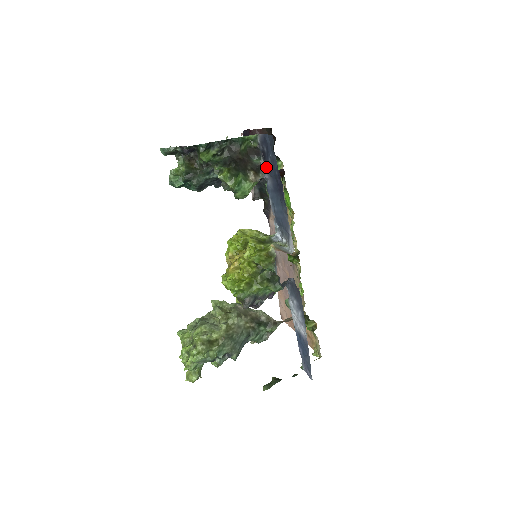
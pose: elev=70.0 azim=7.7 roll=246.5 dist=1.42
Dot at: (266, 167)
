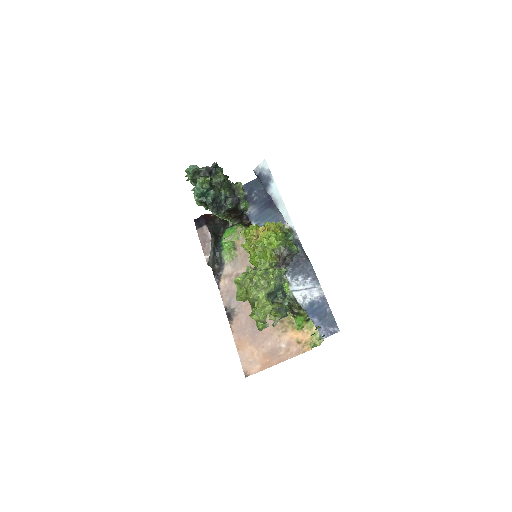
Dot at: occluded
